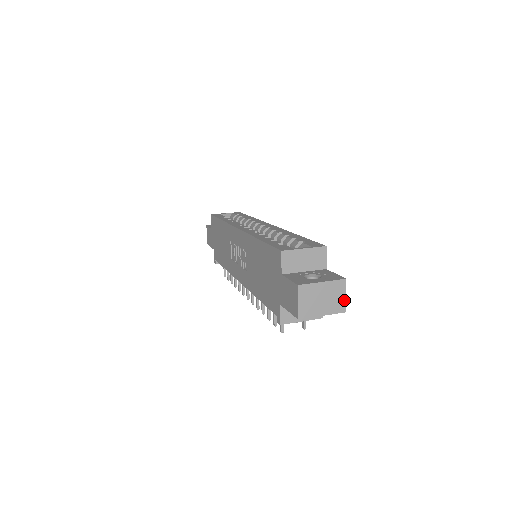
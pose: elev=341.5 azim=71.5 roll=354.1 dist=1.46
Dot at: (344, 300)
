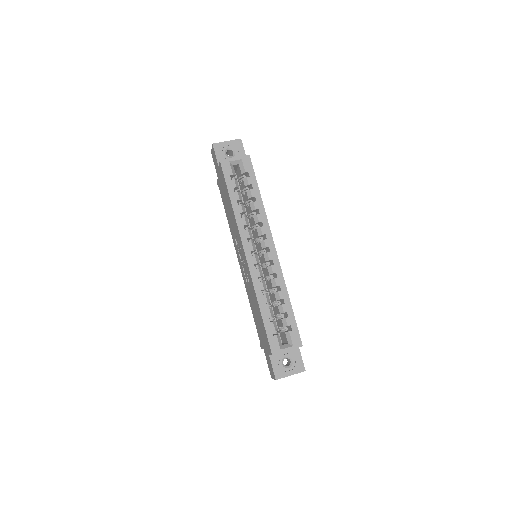
Dot at: occluded
